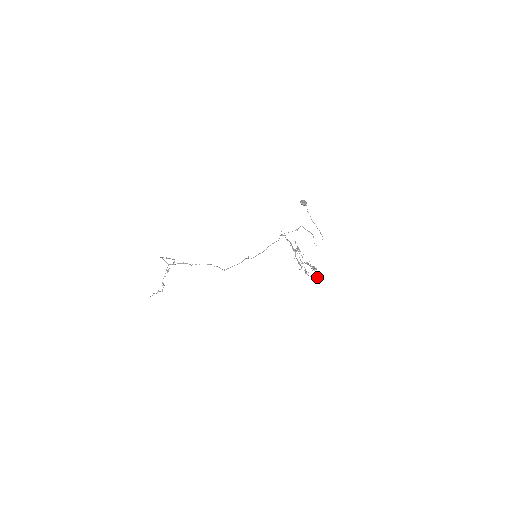
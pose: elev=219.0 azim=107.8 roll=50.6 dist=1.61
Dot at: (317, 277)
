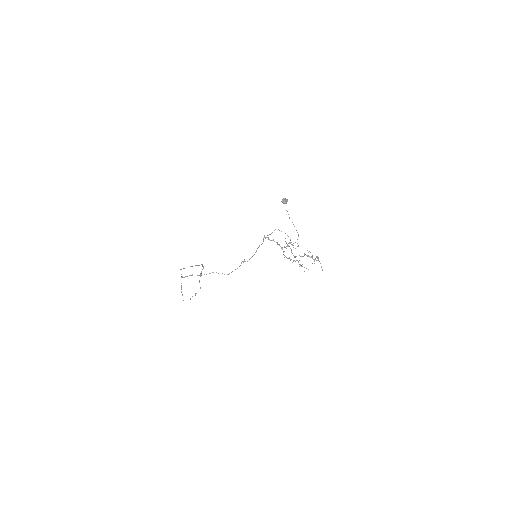
Dot at: occluded
